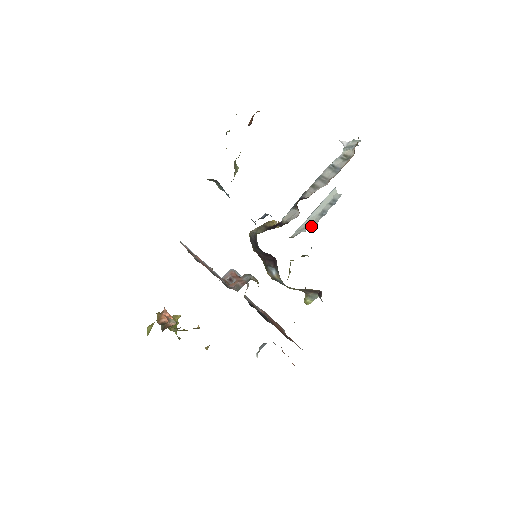
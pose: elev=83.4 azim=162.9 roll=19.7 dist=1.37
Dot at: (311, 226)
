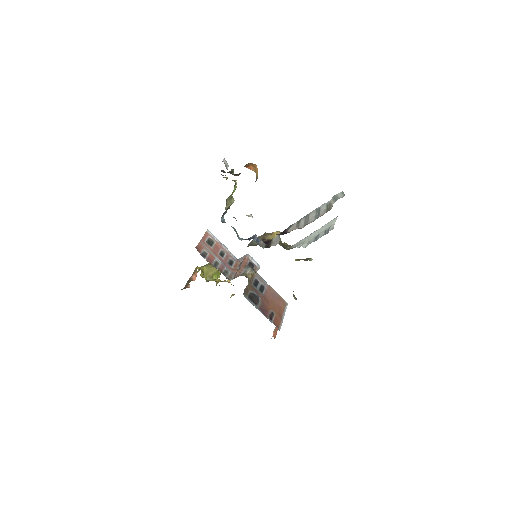
Dot at: (304, 245)
